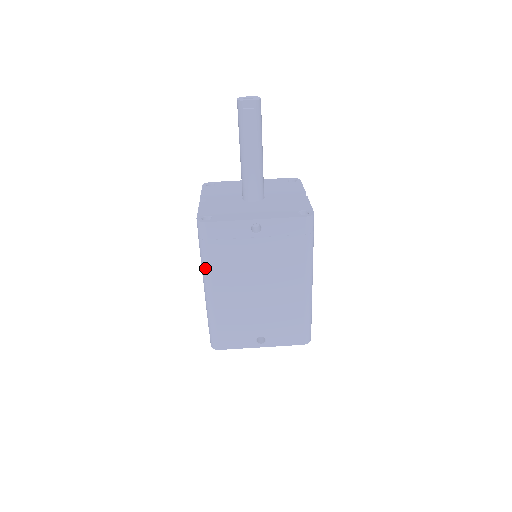
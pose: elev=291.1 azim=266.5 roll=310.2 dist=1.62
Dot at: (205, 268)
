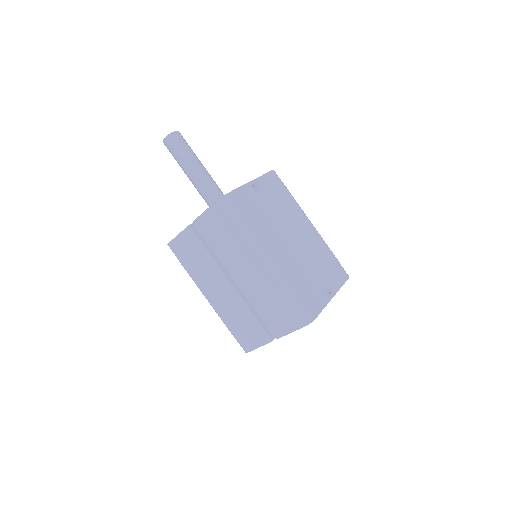
Dot at: (252, 237)
